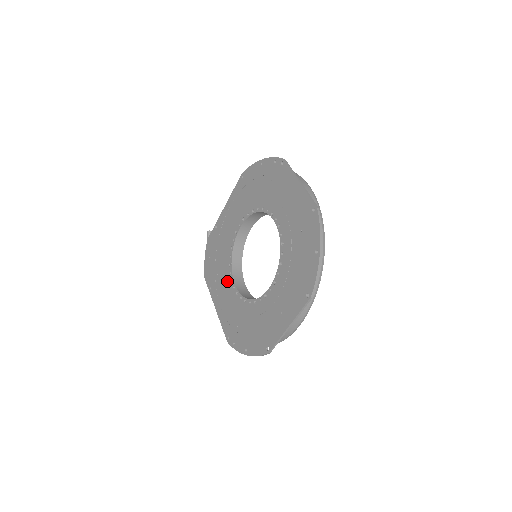
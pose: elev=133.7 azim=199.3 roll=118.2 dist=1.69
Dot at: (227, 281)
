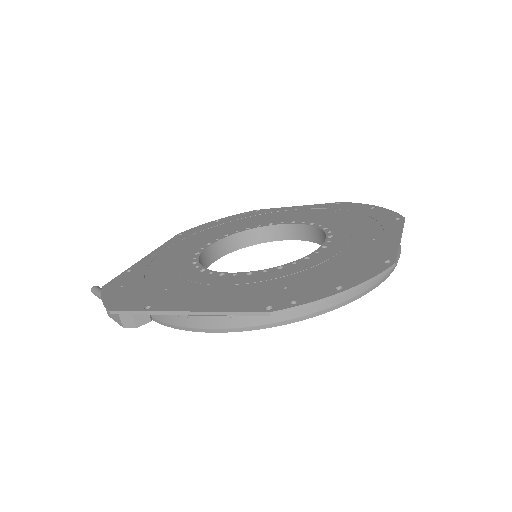
Dot at: (207, 279)
